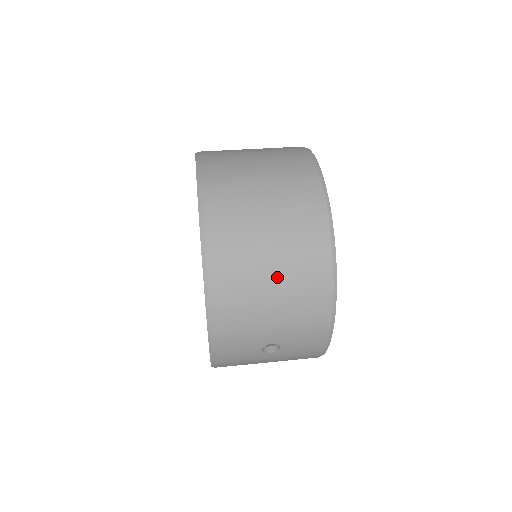
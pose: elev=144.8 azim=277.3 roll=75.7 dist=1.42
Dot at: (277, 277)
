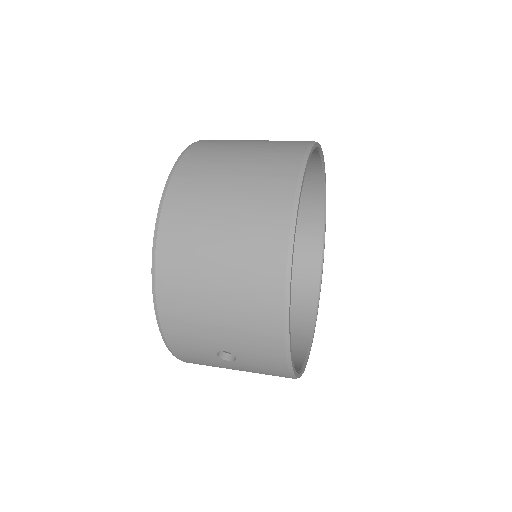
Dot at: (223, 280)
